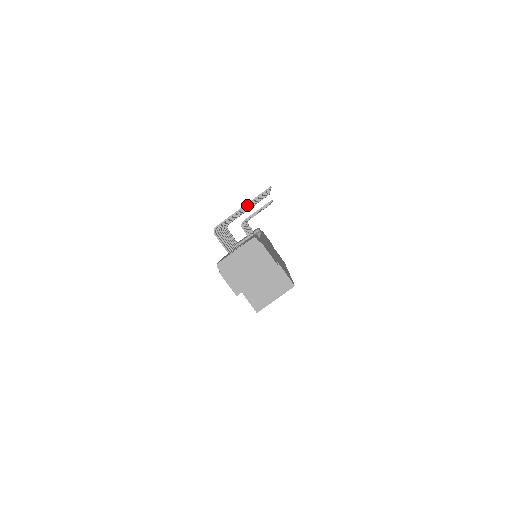
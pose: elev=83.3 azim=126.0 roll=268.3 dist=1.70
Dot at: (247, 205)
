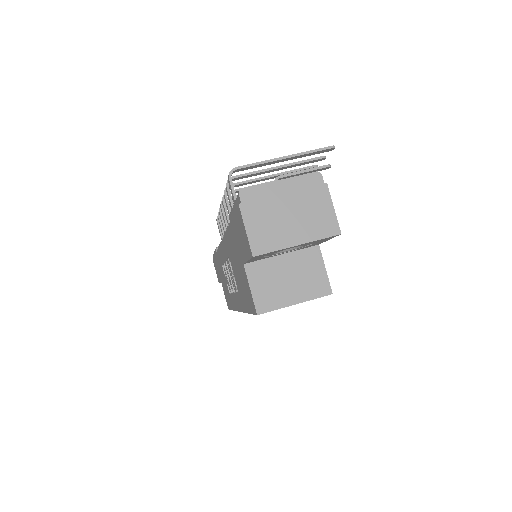
Dot at: (292, 157)
